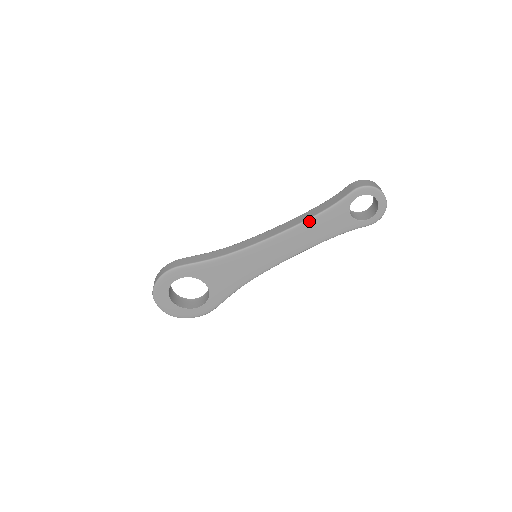
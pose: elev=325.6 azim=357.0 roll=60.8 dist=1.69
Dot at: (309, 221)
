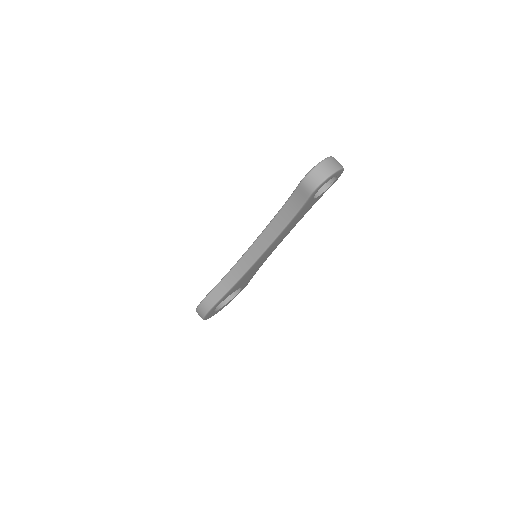
Dot at: (286, 228)
